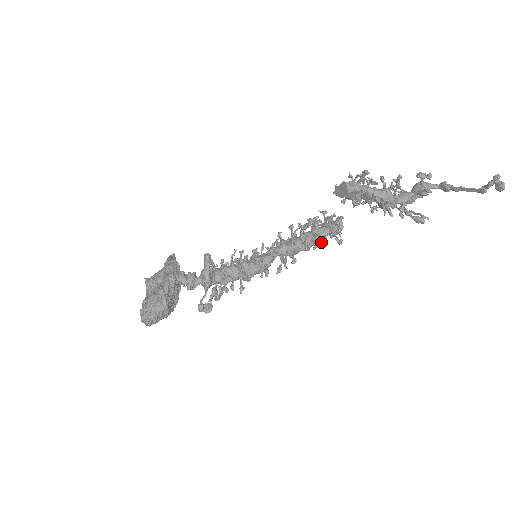
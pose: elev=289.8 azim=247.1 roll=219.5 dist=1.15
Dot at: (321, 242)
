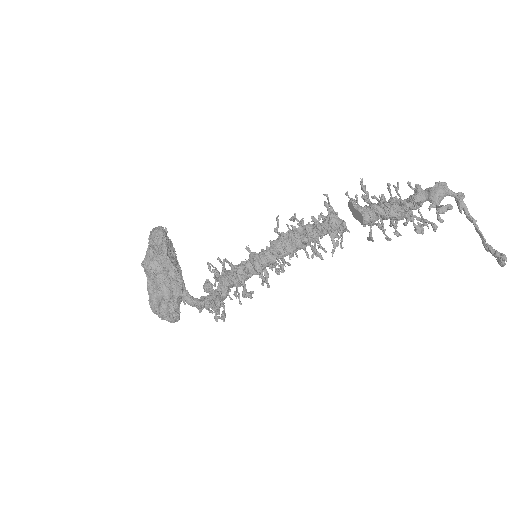
Dot at: (322, 259)
